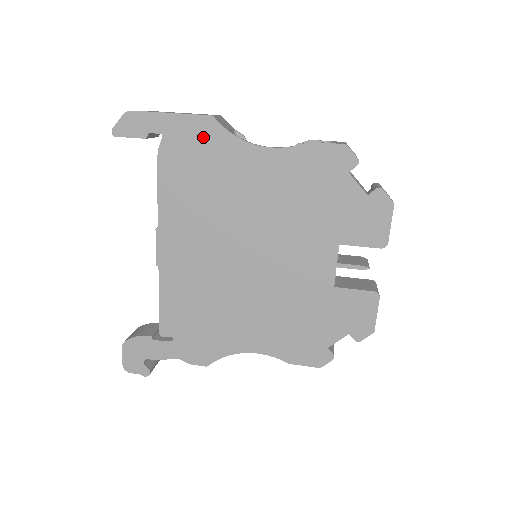
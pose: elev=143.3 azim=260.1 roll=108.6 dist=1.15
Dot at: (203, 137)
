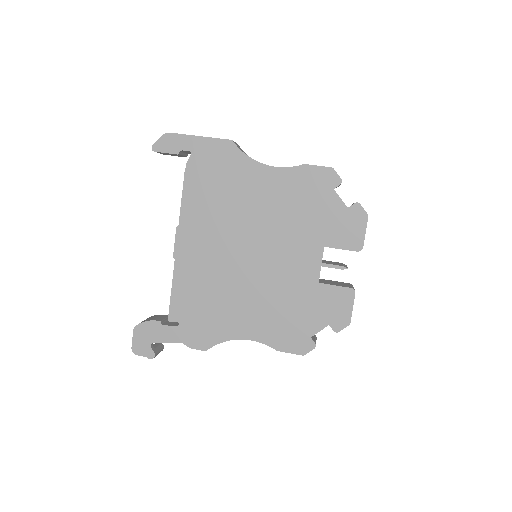
Dot at: (223, 156)
